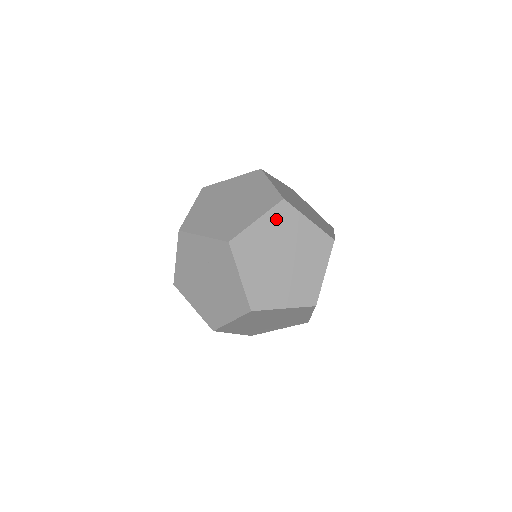
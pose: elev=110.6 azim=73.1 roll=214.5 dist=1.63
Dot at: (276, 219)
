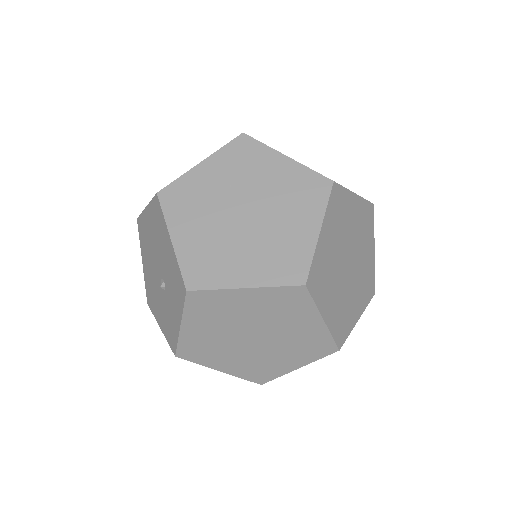
Dot at: occluded
